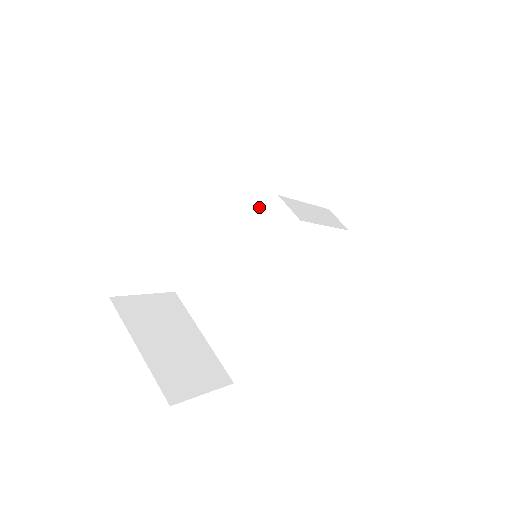
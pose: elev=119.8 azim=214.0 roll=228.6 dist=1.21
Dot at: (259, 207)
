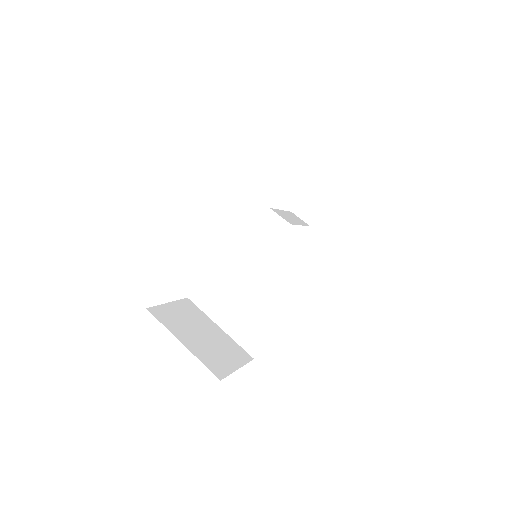
Dot at: (253, 218)
